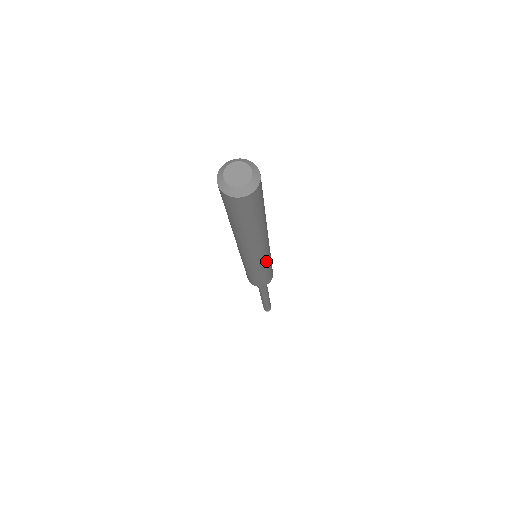
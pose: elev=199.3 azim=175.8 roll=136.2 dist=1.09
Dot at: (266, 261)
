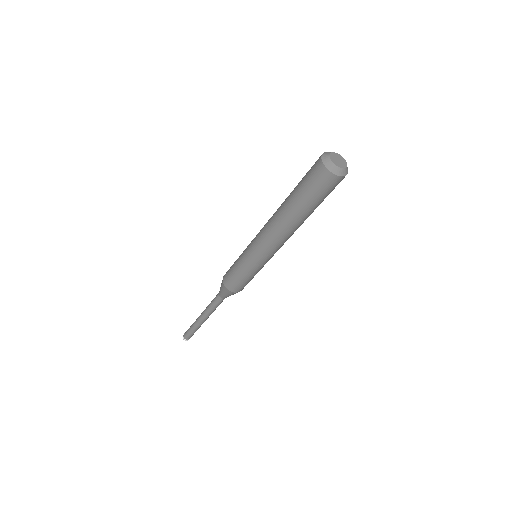
Dot at: (258, 260)
